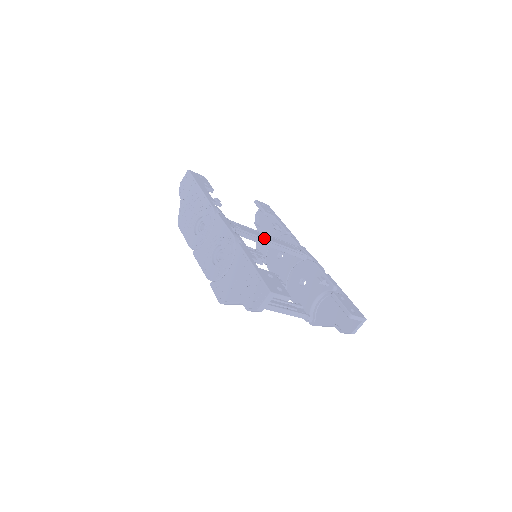
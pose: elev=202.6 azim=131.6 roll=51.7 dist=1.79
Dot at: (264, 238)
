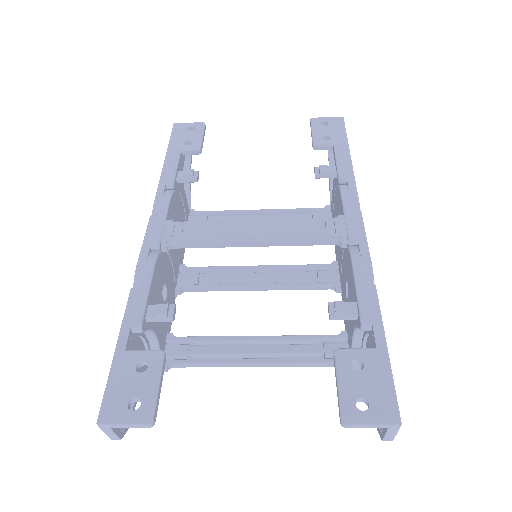
Dot at: (234, 237)
